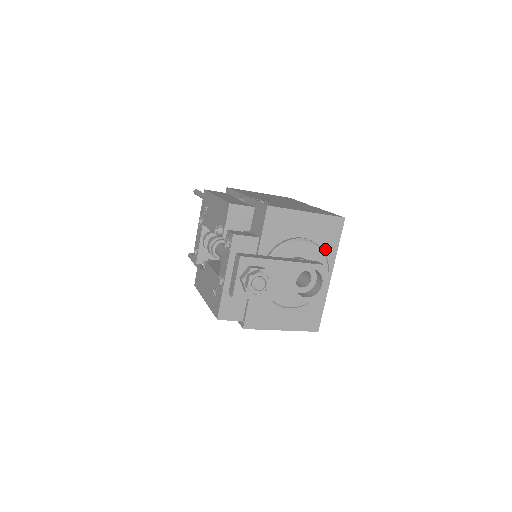
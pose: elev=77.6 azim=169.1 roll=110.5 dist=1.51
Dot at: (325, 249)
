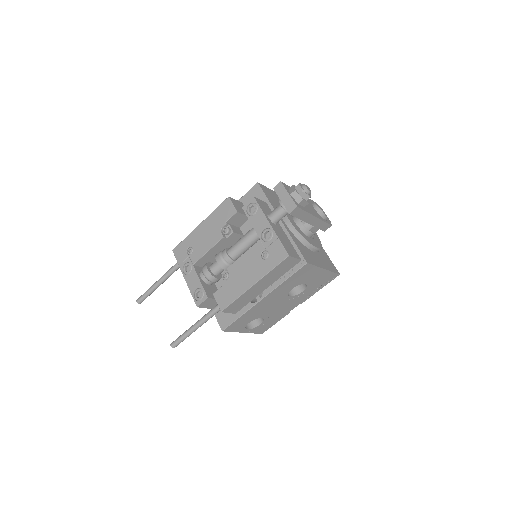
Dot at: occluded
